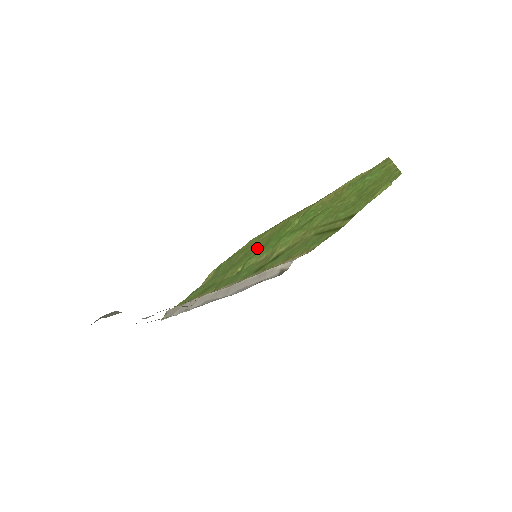
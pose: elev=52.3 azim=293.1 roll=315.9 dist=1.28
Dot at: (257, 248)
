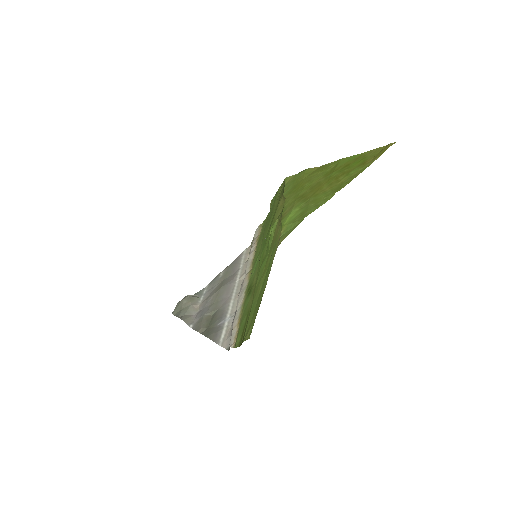
Dot at: (270, 223)
